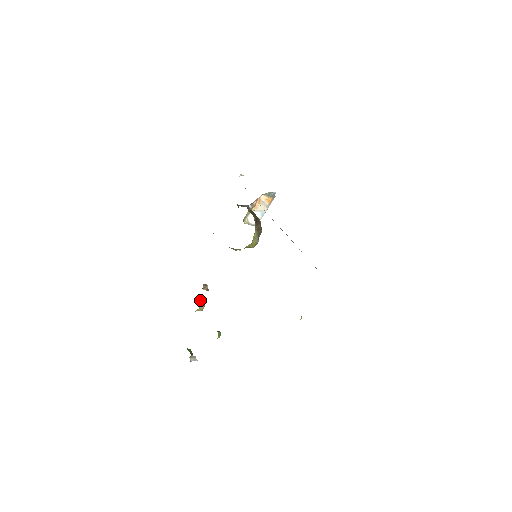
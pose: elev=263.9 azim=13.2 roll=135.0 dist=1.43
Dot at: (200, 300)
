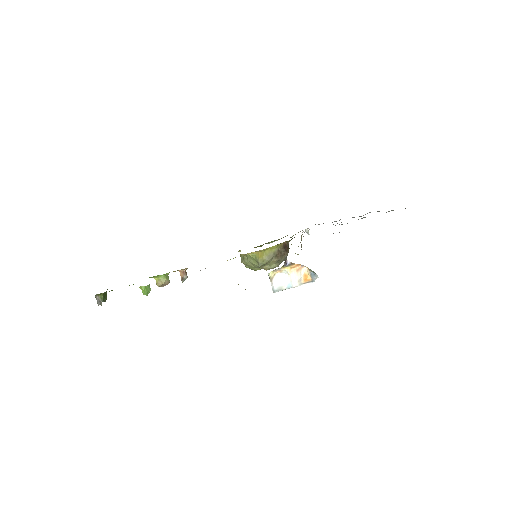
Dot at: (168, 276)
